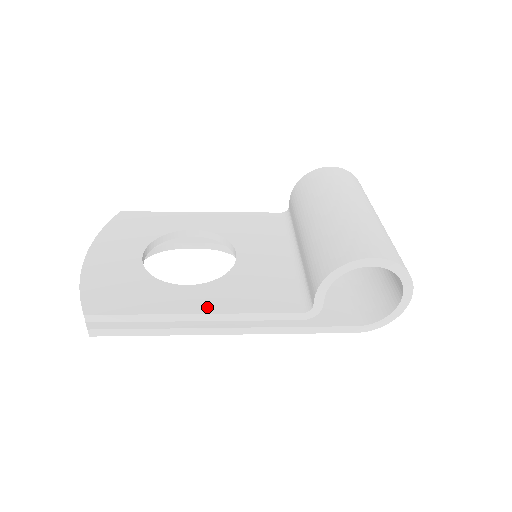
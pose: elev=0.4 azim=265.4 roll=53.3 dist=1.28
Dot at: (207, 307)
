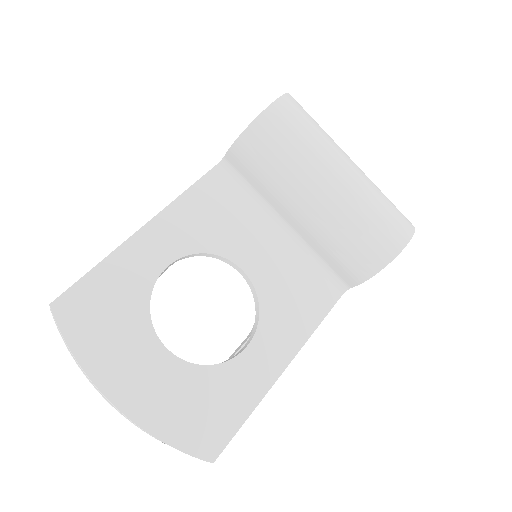
Dot at: (285, 355)
